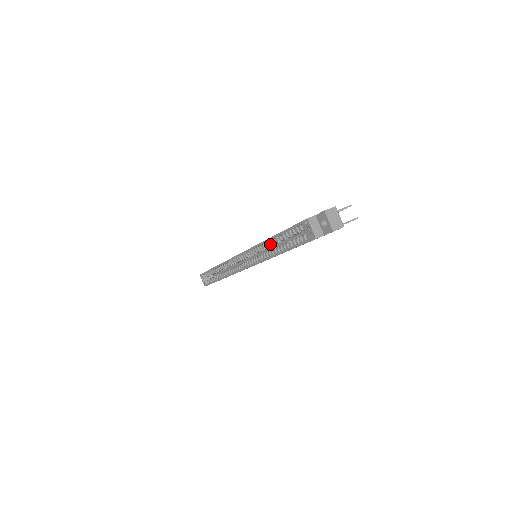
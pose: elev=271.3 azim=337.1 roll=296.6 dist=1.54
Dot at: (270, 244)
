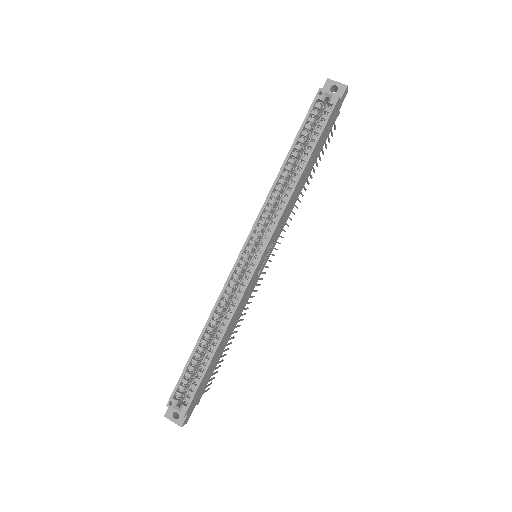
Dot at: (284, 177)
